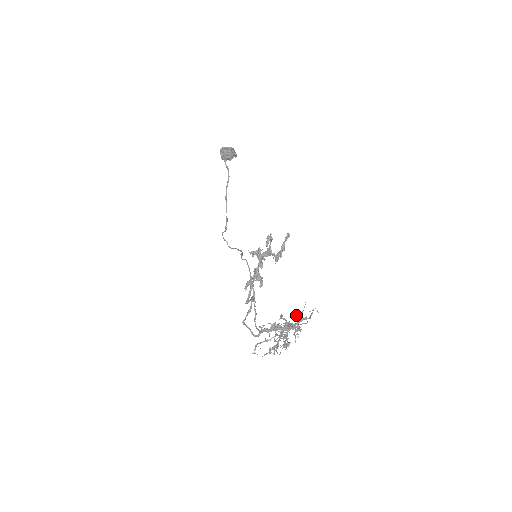
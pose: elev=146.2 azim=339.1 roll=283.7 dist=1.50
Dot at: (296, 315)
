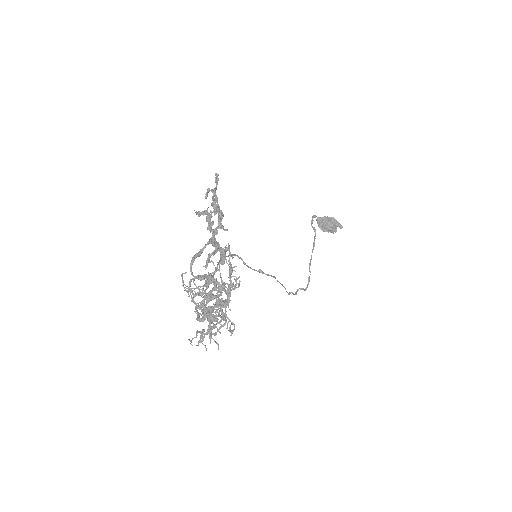
Dot at: (234, 278)
